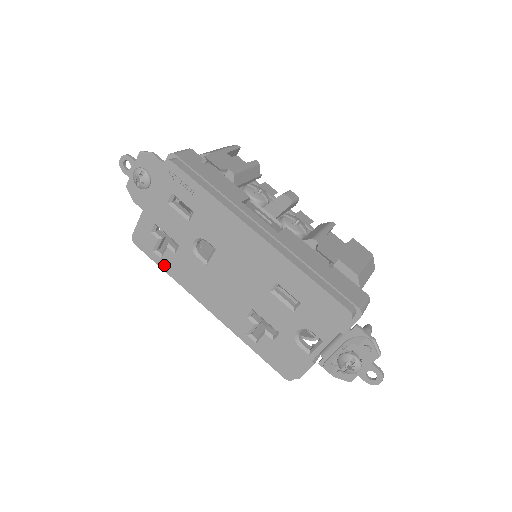
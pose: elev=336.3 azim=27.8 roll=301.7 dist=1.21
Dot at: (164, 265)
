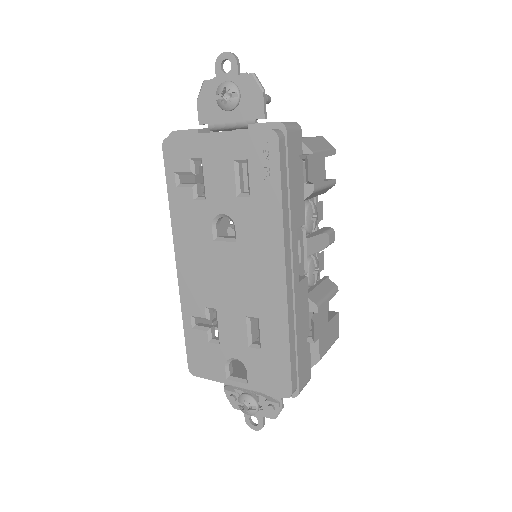
Dot at: (173, 194)
